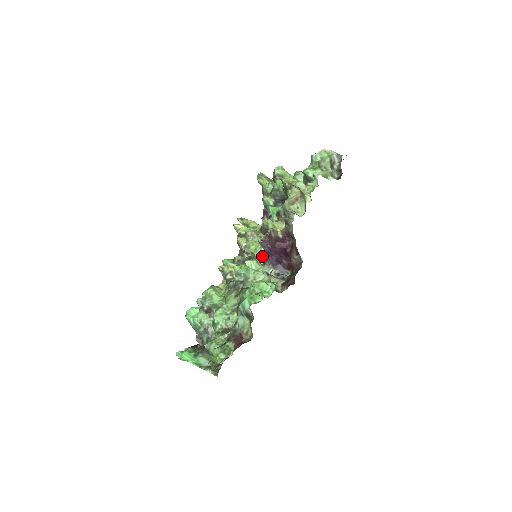
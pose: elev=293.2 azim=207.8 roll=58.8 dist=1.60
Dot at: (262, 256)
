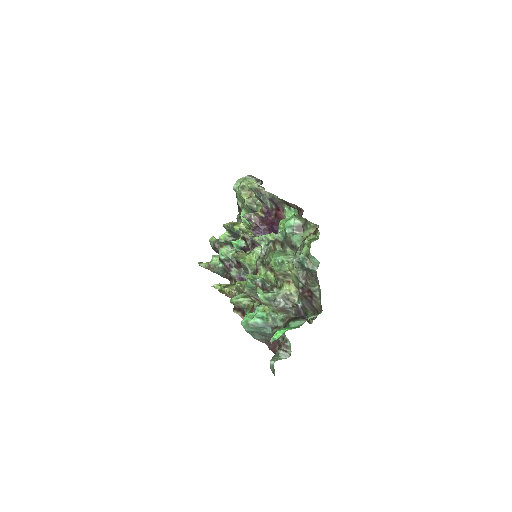
Dot at: occluded
